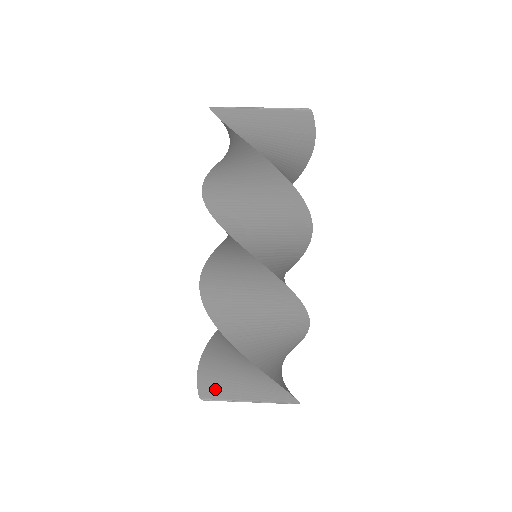
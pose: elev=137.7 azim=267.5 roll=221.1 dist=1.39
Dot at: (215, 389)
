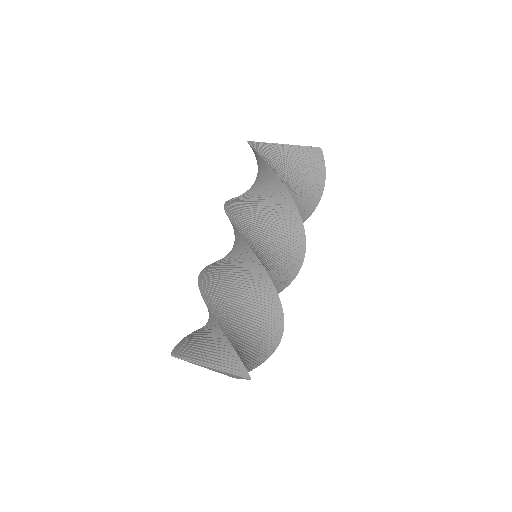
Dot at: (186, 351)
